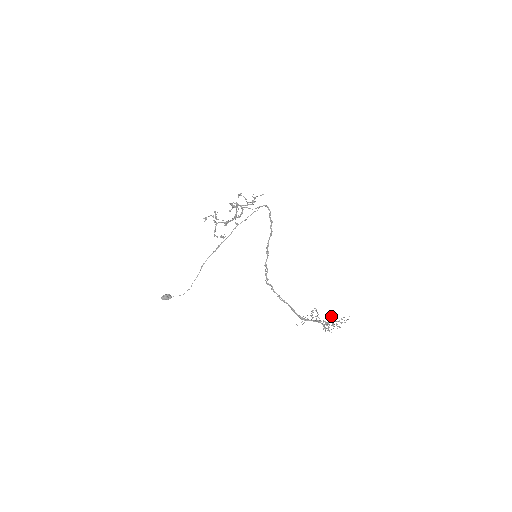
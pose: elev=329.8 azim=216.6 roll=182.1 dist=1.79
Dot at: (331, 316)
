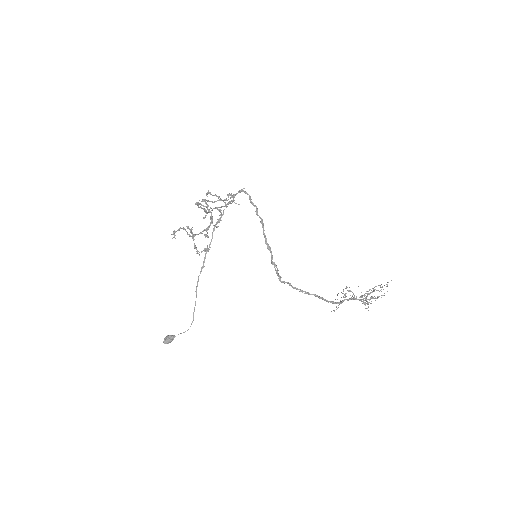
Dot at: (369, 290)
